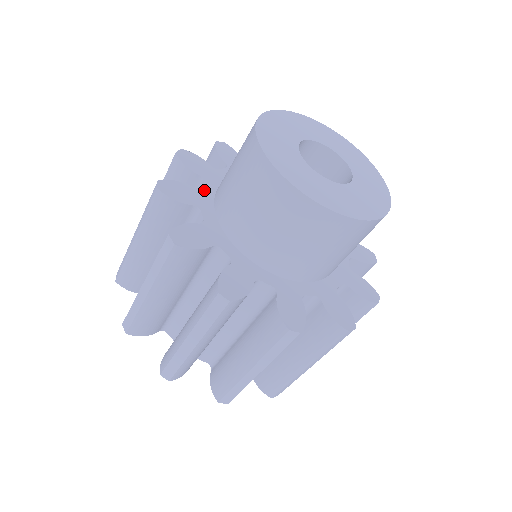
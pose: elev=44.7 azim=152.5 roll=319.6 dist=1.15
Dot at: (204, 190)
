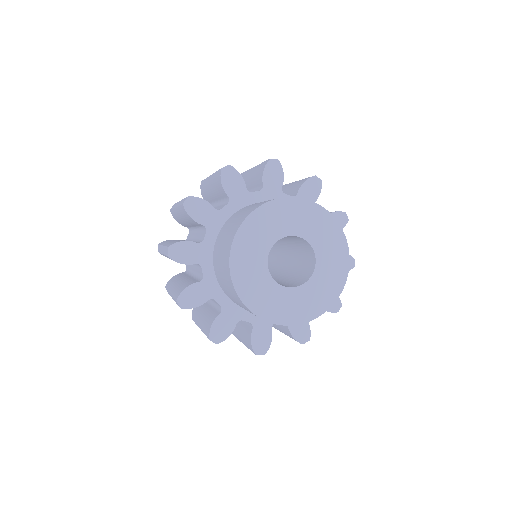
Dot at: (222, 212)
